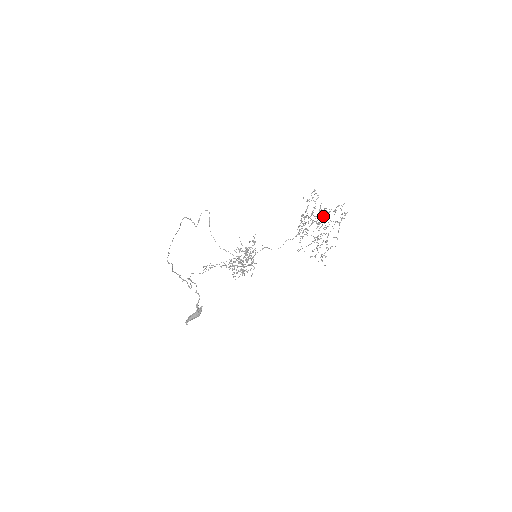
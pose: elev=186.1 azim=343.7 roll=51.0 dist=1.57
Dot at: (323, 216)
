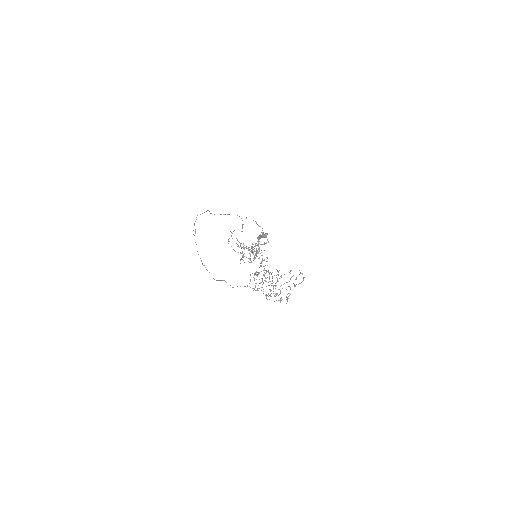
Dot at: occluded
